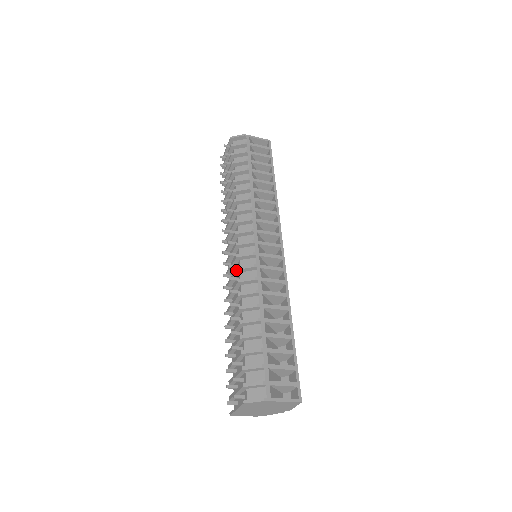
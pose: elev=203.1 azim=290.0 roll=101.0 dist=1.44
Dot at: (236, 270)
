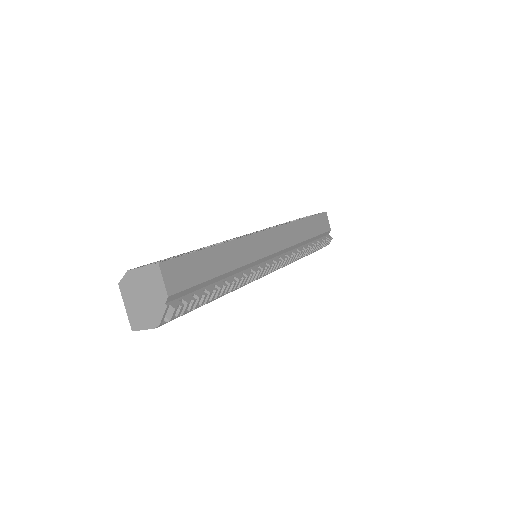
Dot at: occluded
